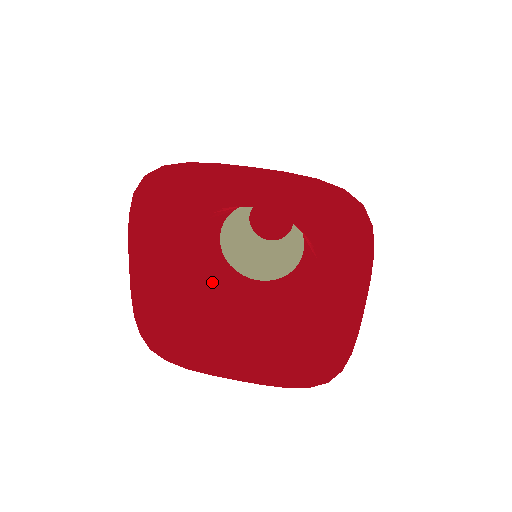
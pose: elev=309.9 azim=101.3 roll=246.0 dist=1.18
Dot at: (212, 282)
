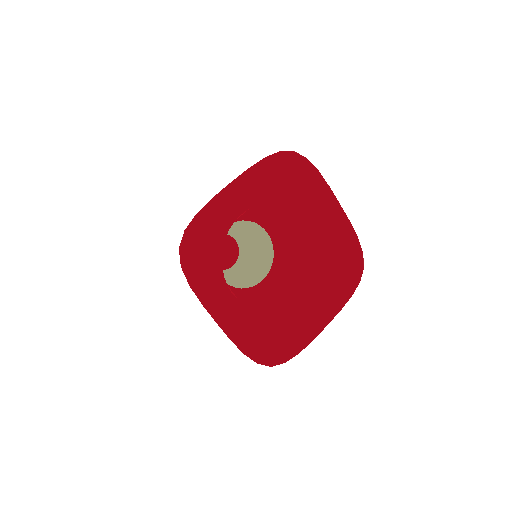
Dot at: (249, 299)
